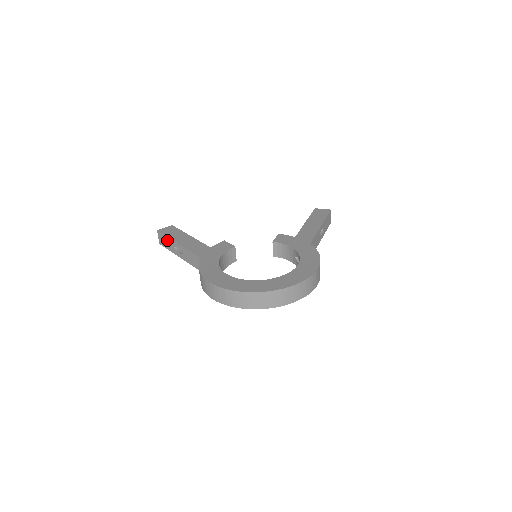
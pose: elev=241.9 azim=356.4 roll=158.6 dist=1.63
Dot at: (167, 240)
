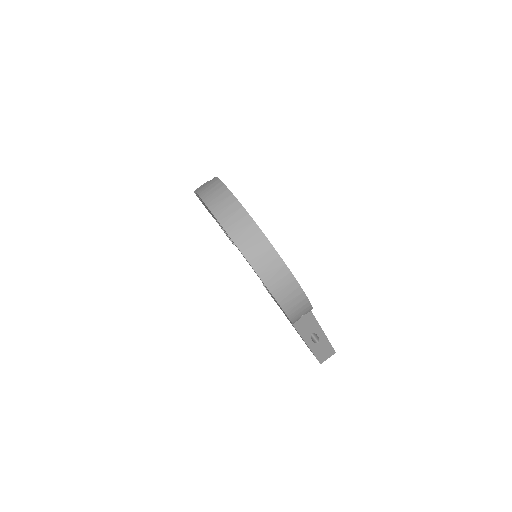
Dot at: occluded
